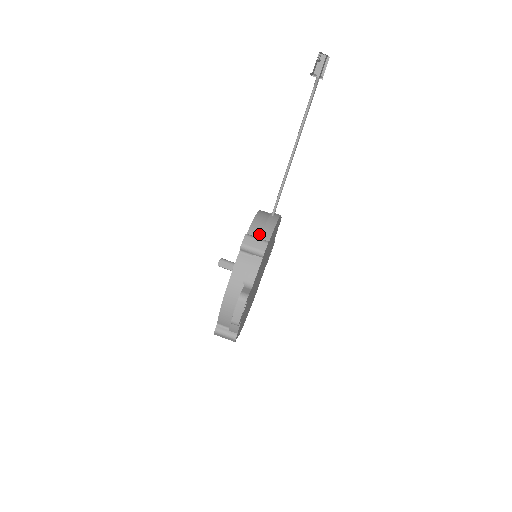
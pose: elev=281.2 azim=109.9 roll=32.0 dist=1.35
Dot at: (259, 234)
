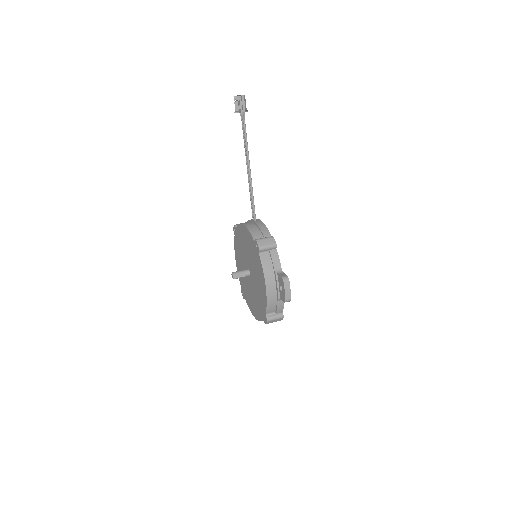
Dot at: (261, 236)
